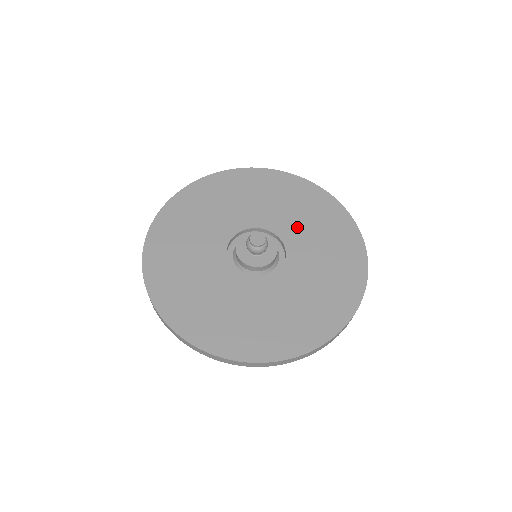
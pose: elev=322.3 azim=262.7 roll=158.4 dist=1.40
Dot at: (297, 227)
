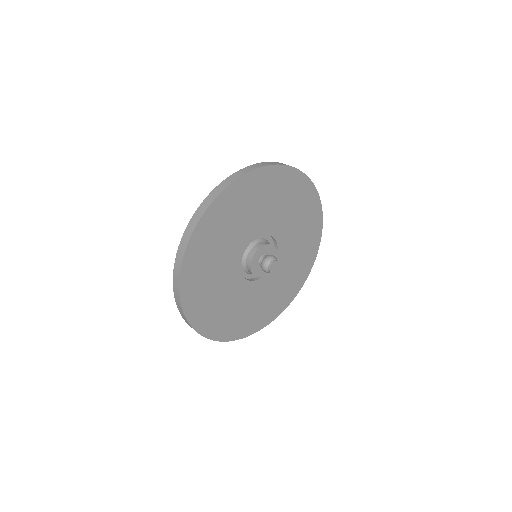
Dot at: (286, 222)
